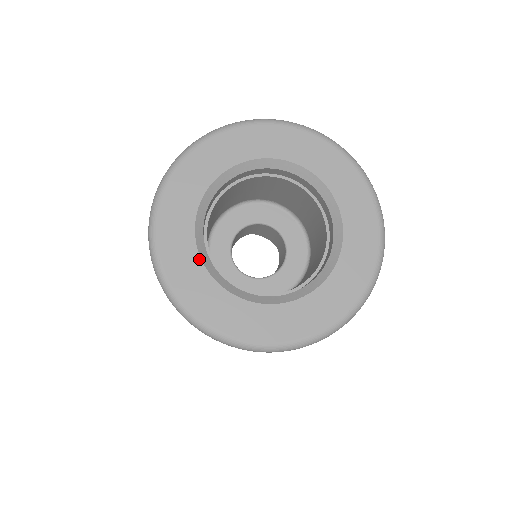
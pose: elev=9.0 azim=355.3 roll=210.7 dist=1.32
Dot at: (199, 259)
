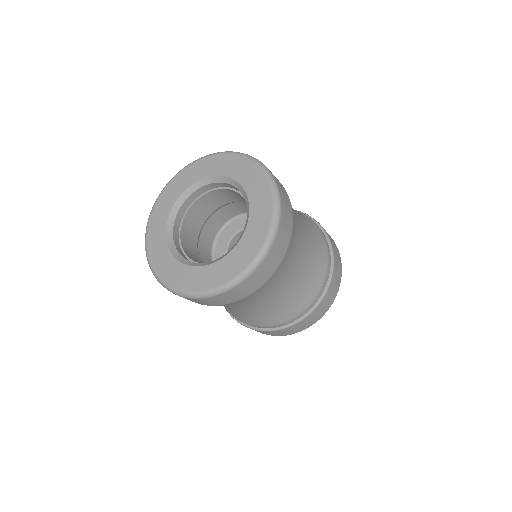
Dot at: (165, 238)
